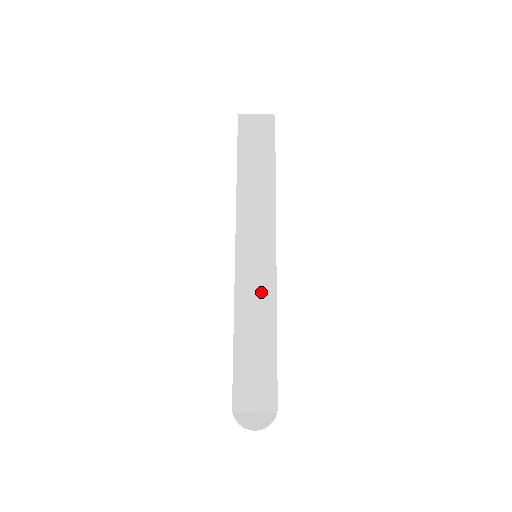
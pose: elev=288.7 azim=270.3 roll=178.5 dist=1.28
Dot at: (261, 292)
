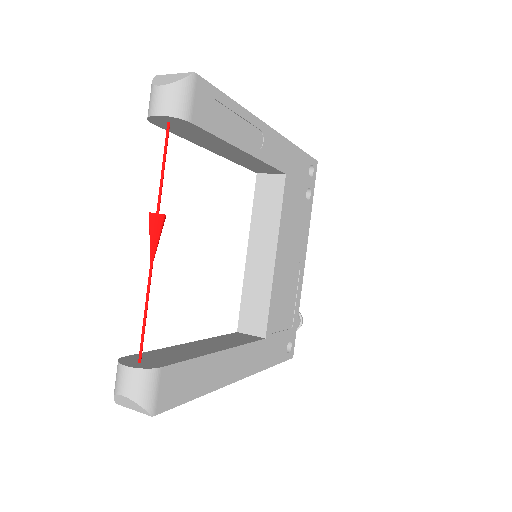
Dot at: occluded
